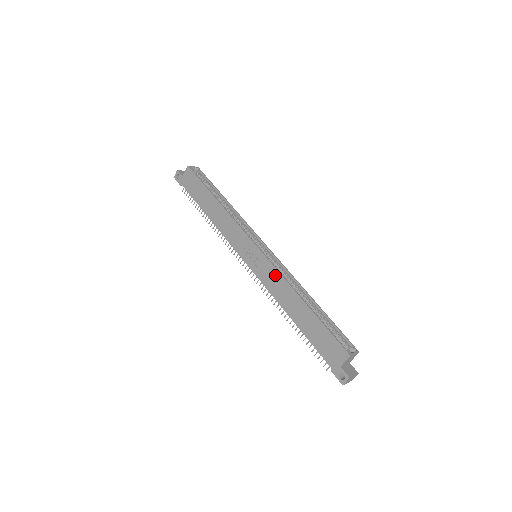
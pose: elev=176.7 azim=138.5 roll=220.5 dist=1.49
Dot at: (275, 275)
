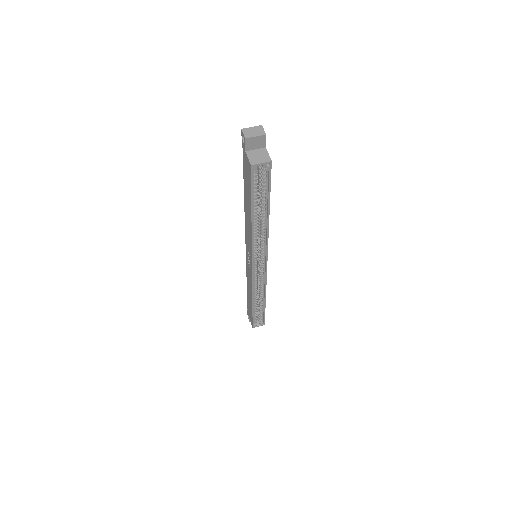
Dot at: (251, 282)
